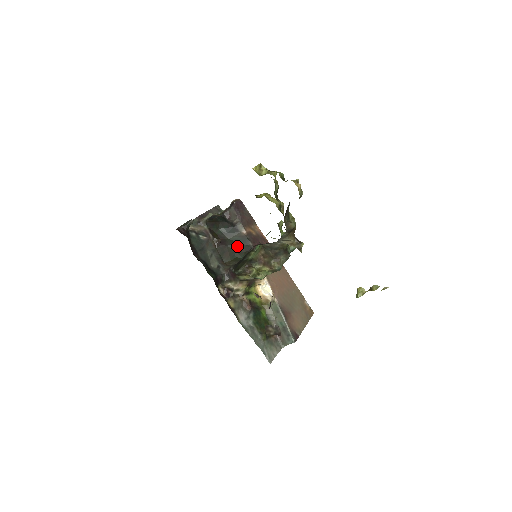
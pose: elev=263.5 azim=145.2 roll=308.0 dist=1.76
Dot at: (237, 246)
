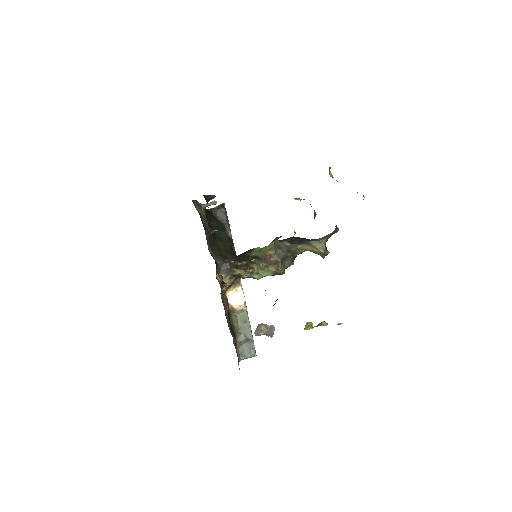
Dot at: (224, 244)
